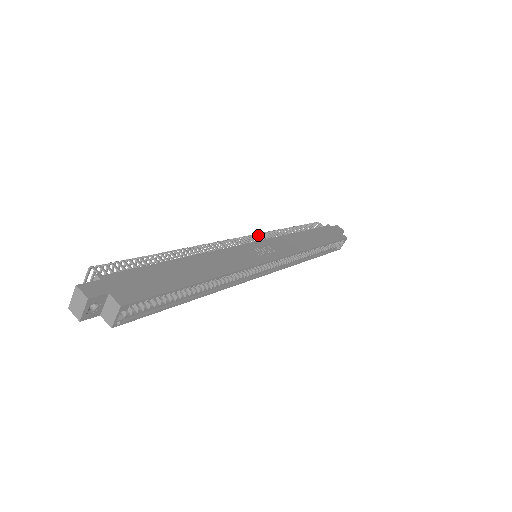
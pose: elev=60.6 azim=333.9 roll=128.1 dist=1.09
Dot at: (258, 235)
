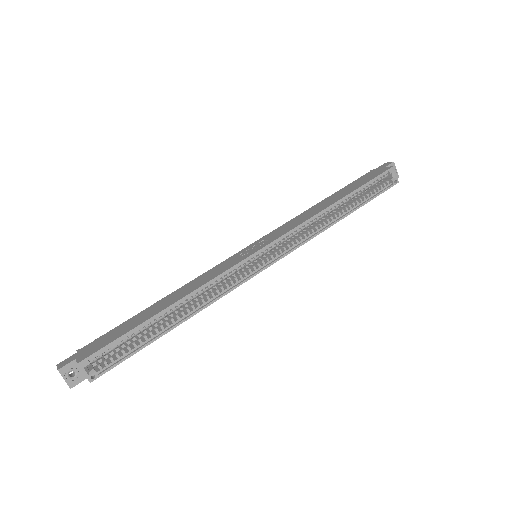
Dot at: occluded
